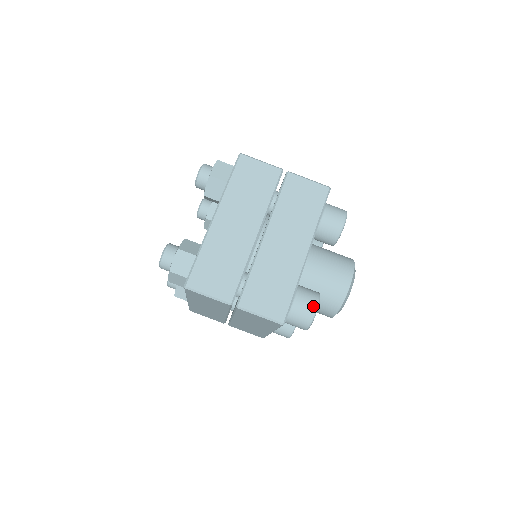
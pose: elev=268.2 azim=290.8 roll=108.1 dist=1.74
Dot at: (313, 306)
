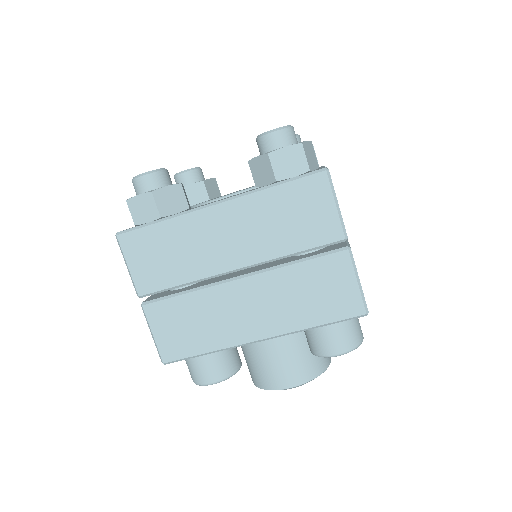
Dot at: (211, 379)
